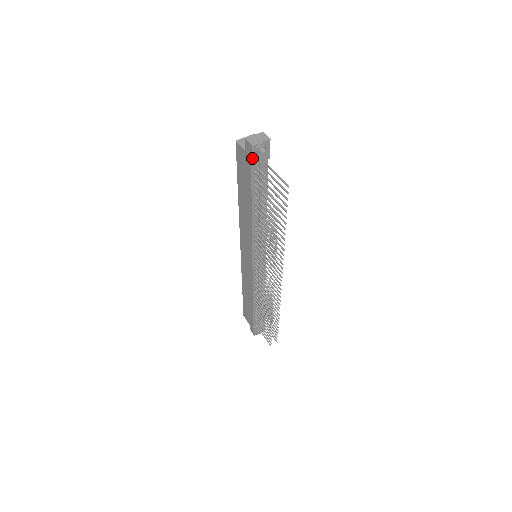
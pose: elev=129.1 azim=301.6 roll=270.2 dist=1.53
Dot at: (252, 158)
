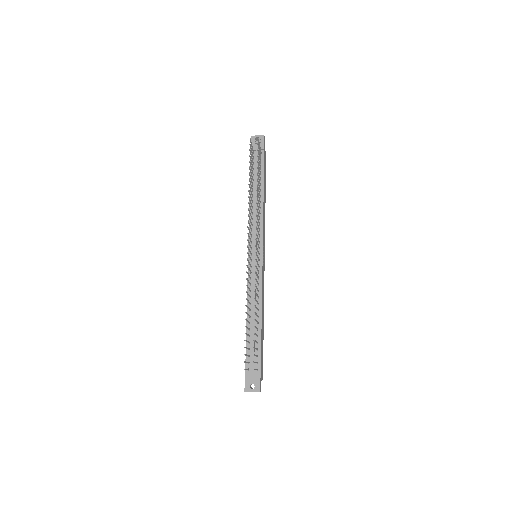
Dot at: occluded
